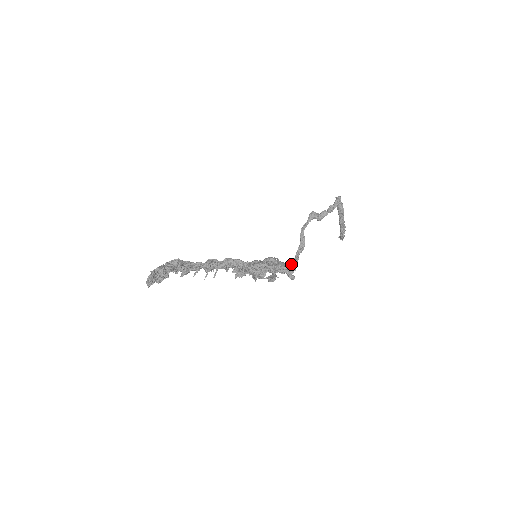
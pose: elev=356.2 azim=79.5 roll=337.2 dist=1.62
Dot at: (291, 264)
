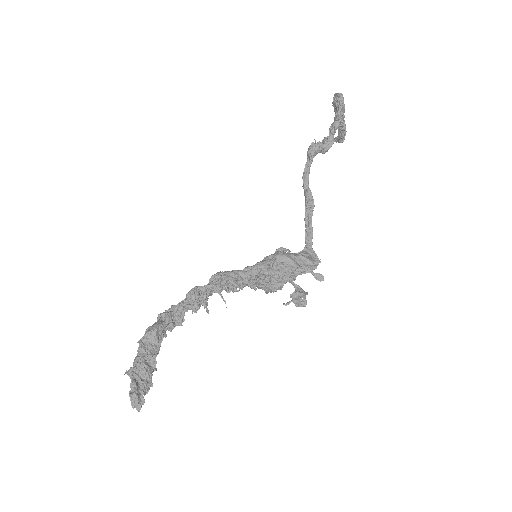
Dot at: (307, 248)
